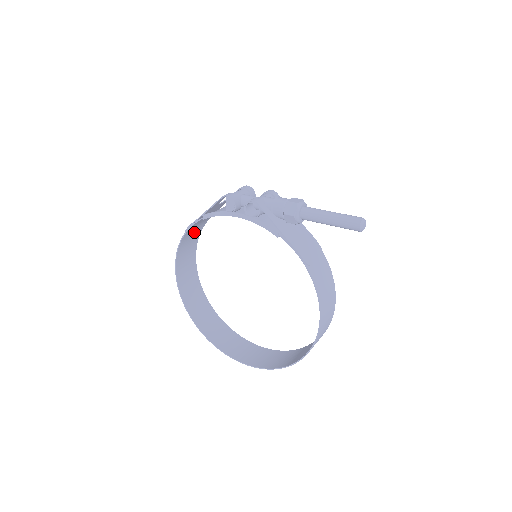
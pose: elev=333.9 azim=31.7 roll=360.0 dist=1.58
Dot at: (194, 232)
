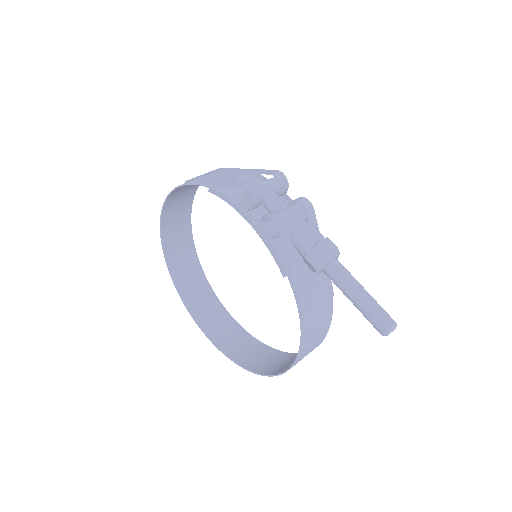
Dot at: occluded
